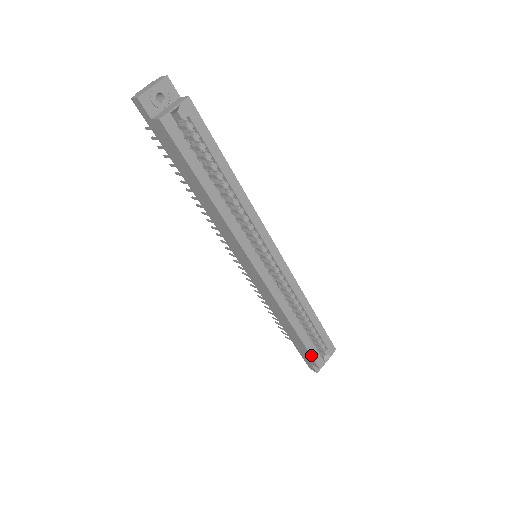
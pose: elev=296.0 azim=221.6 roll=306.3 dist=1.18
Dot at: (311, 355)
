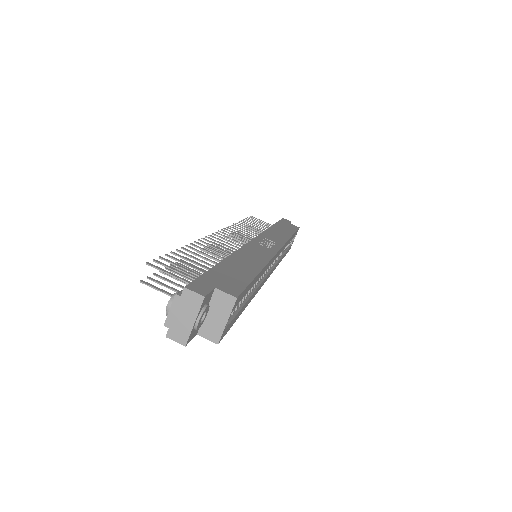
Dot at: occluded
